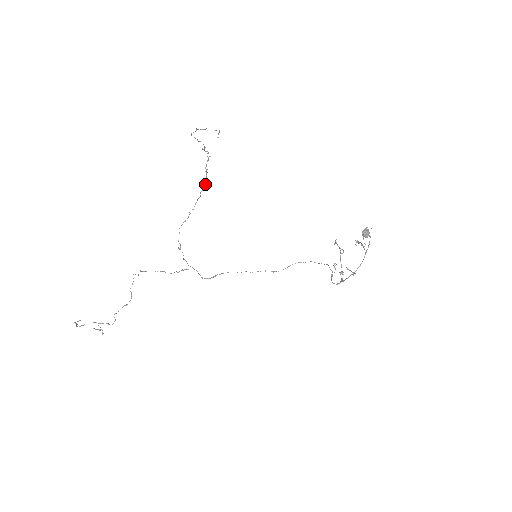
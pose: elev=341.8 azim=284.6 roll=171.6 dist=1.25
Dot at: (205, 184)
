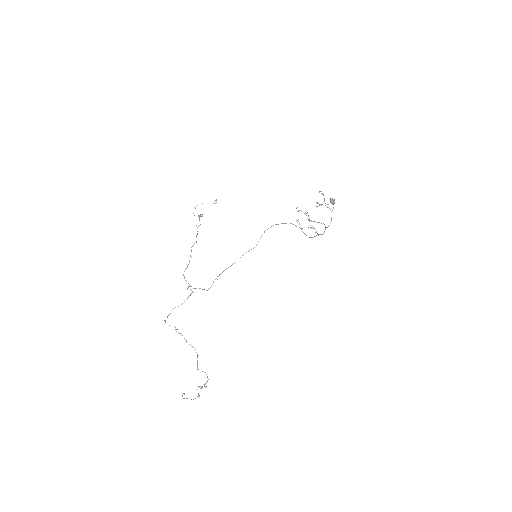
Dot at: (197, 234)
